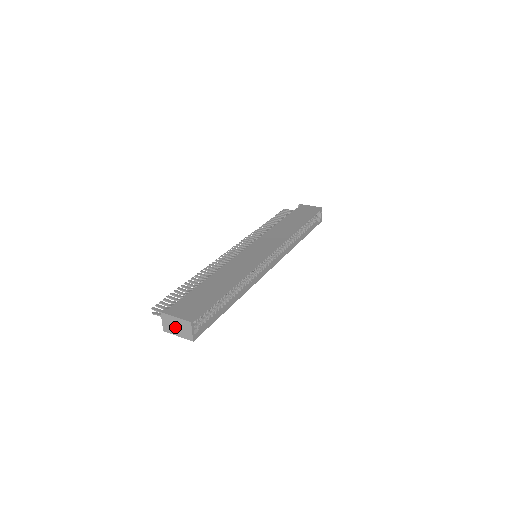
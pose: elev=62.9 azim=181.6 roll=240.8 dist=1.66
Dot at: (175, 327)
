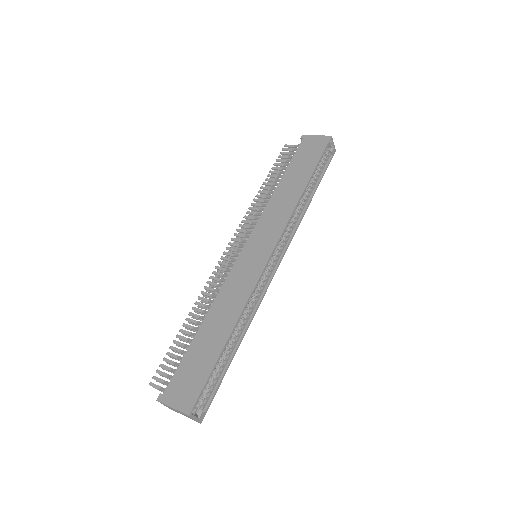
Dot at: (177, 411)
